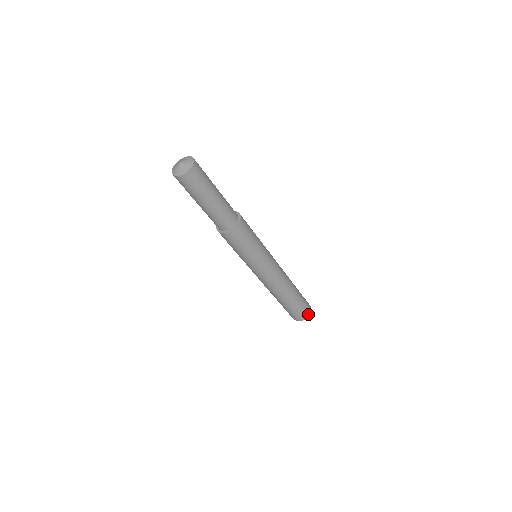
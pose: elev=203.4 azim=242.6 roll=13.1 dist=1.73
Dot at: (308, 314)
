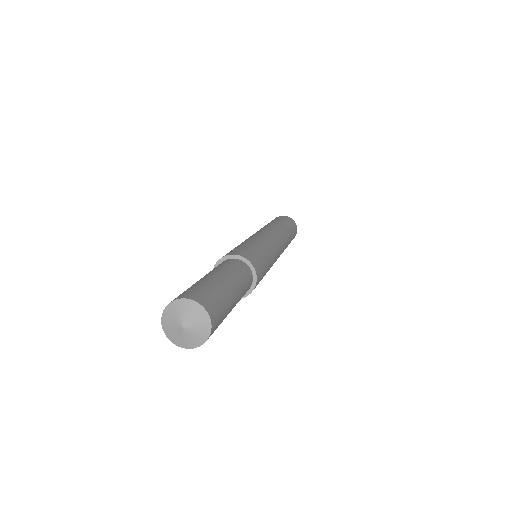
Dot at: (294, 237)
